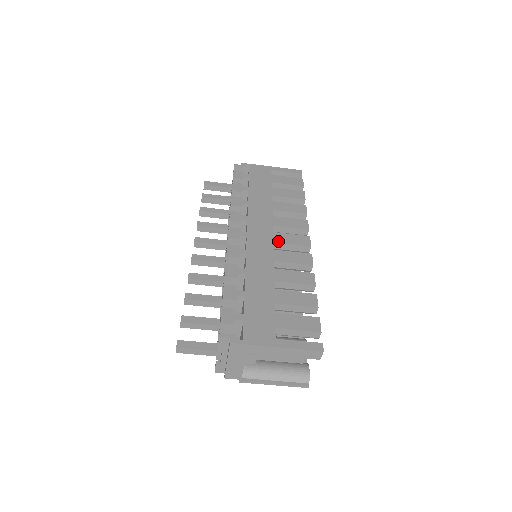
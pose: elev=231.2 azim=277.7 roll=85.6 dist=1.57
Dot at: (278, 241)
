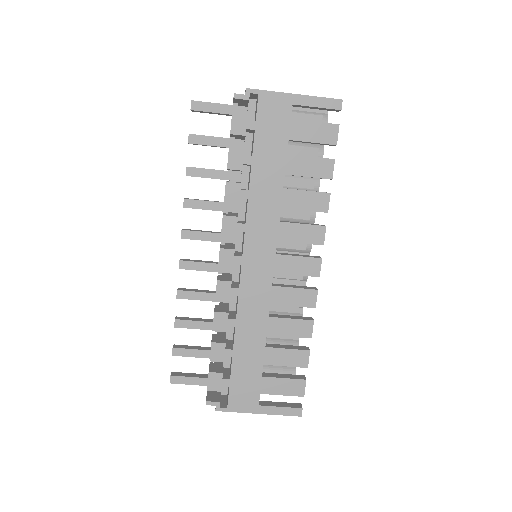
Dot at: (280, 271)
